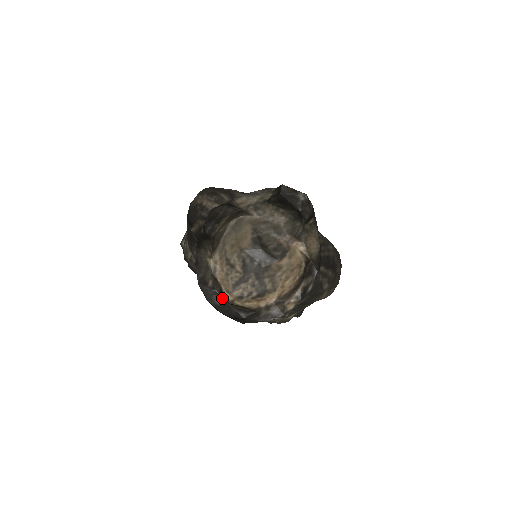
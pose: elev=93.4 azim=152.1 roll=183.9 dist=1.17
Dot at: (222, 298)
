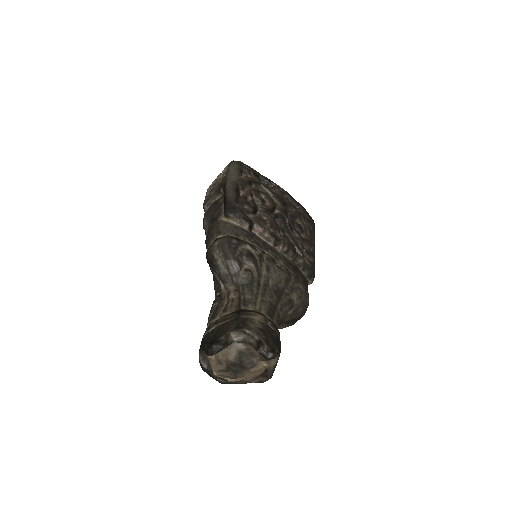
Dot at: (211, 374)
